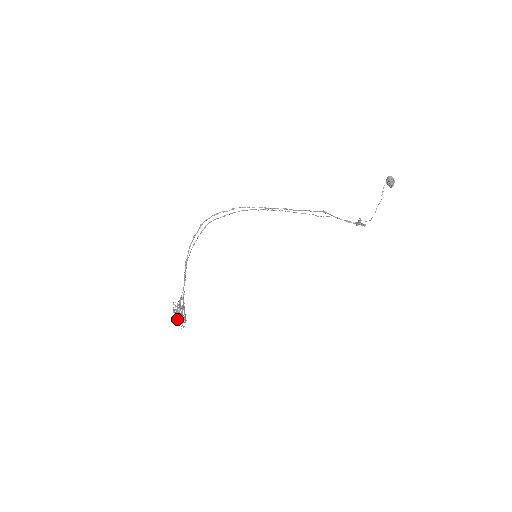
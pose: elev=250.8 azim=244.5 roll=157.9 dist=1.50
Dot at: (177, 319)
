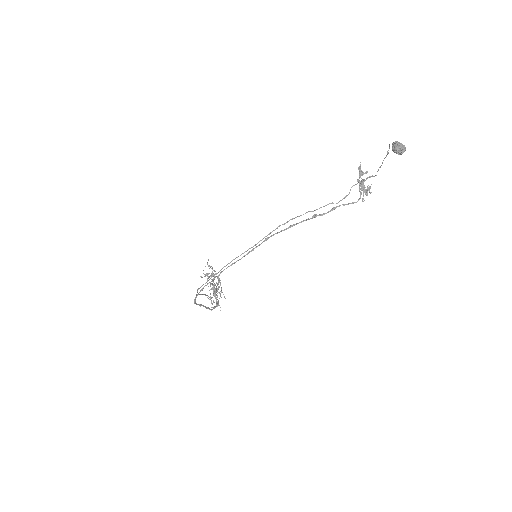
Dot at: (218, 304)
